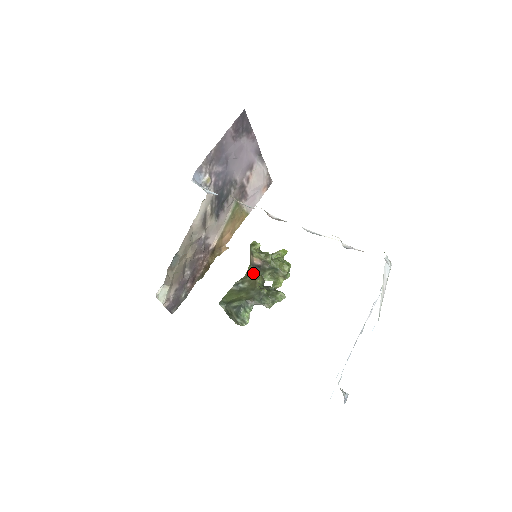
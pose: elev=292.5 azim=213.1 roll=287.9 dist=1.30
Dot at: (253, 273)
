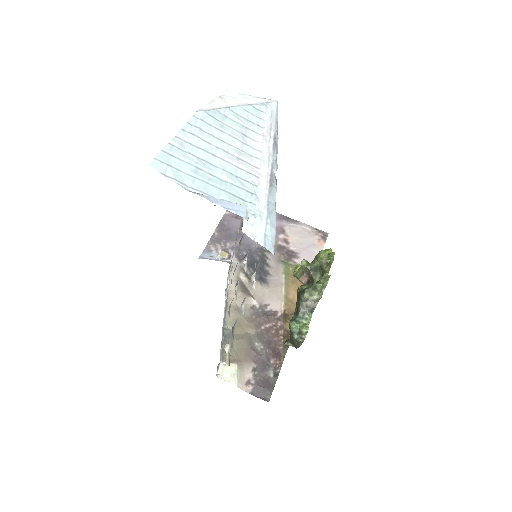
Dot at: occluded
